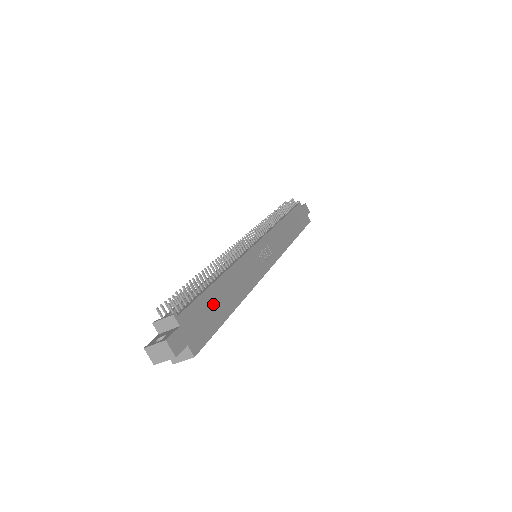
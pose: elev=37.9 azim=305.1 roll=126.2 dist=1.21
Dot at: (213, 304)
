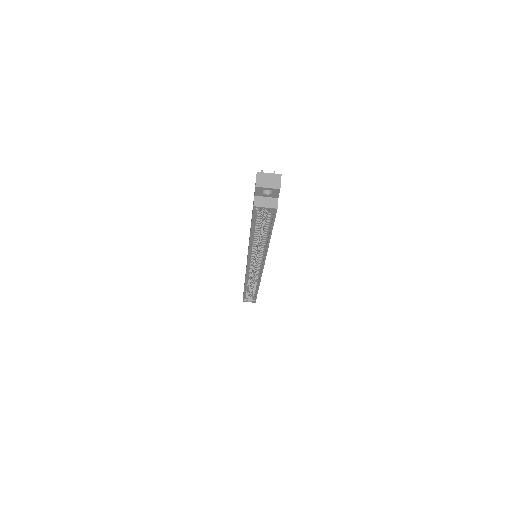
Dot at: occluded
